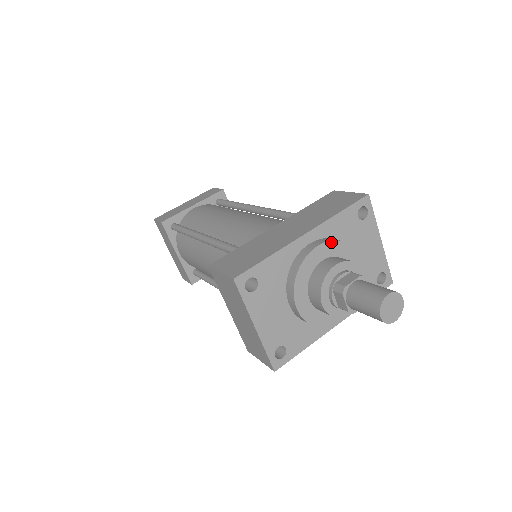
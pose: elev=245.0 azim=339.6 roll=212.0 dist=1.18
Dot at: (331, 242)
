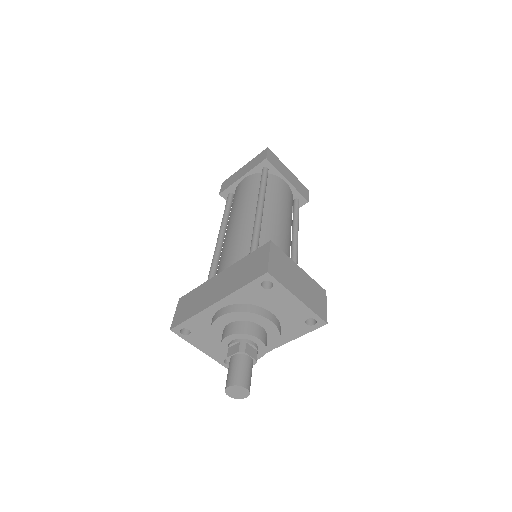
Dot at: (232, 313)
